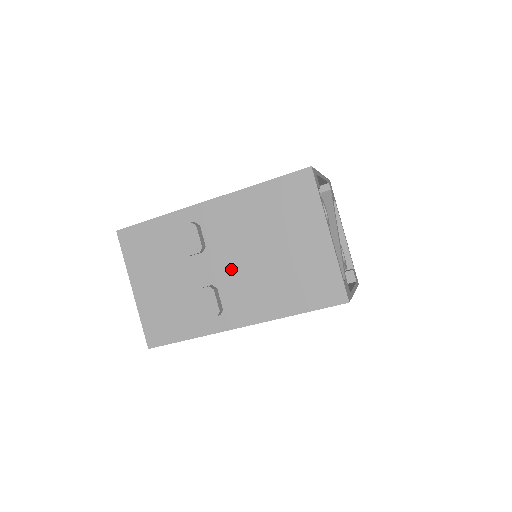
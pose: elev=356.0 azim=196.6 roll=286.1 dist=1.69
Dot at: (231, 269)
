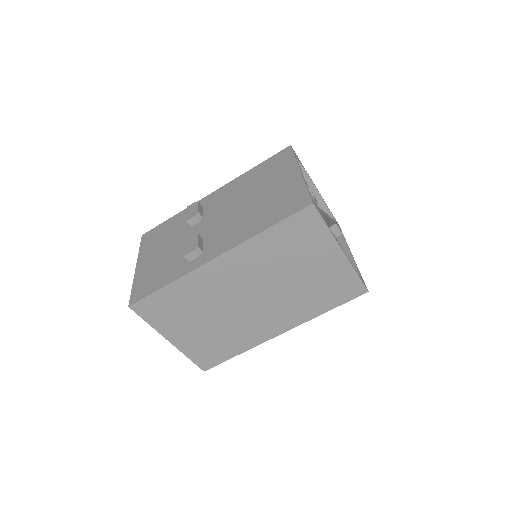
Dot at: (218, 223)
